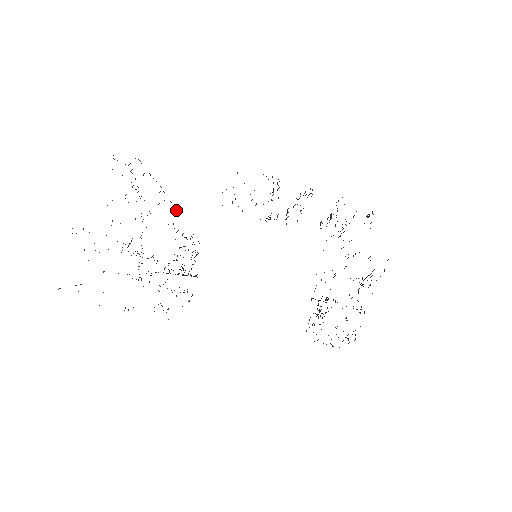
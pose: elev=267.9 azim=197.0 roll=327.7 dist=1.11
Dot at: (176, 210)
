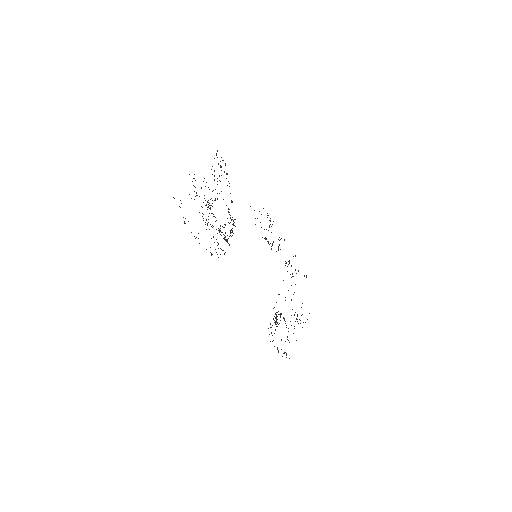
Dot at: (231, 200)
